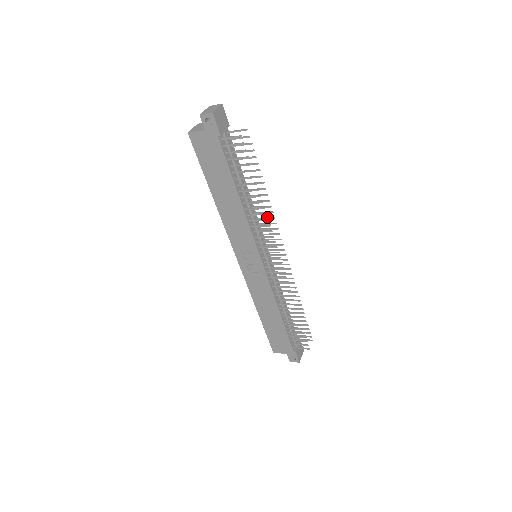
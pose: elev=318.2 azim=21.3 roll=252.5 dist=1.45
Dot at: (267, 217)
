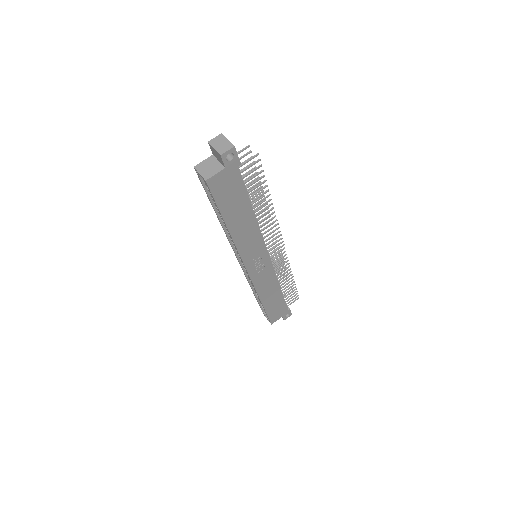
Dot at: occluded
